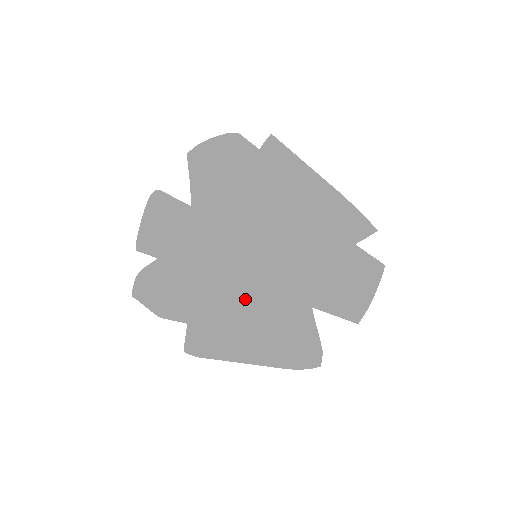
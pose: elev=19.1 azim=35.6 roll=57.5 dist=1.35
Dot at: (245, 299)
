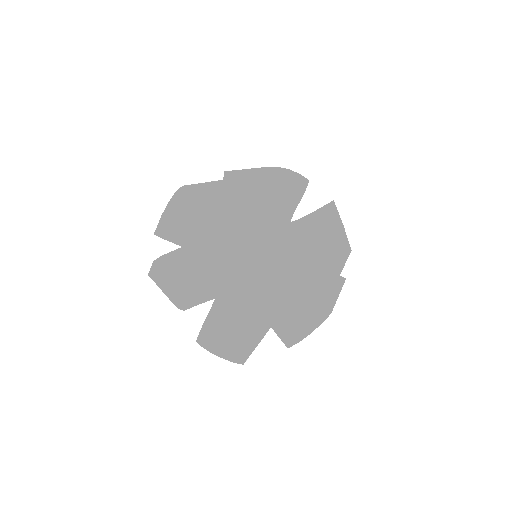
Dot at: (252, 323)
